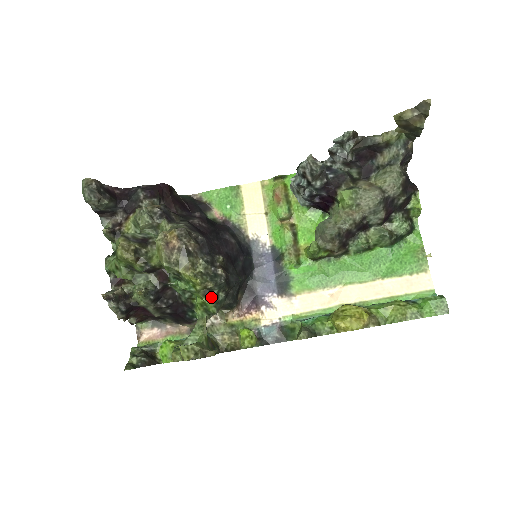
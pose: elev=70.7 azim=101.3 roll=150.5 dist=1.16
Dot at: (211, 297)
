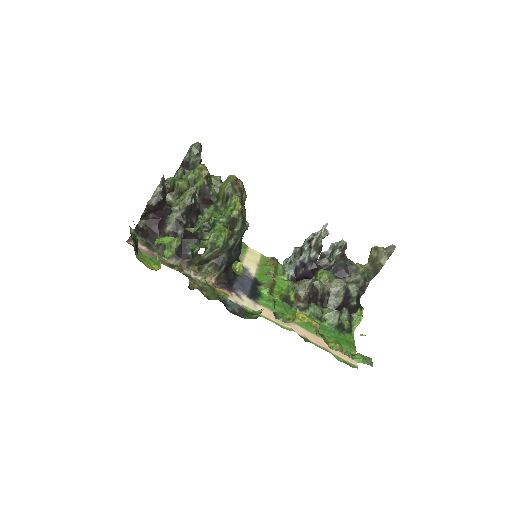
Dot at: (230, 231)
